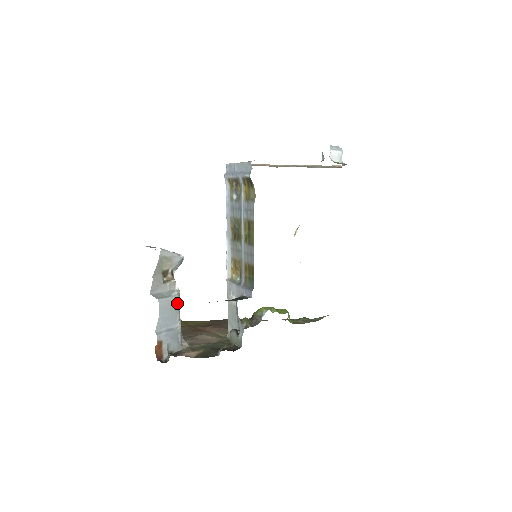
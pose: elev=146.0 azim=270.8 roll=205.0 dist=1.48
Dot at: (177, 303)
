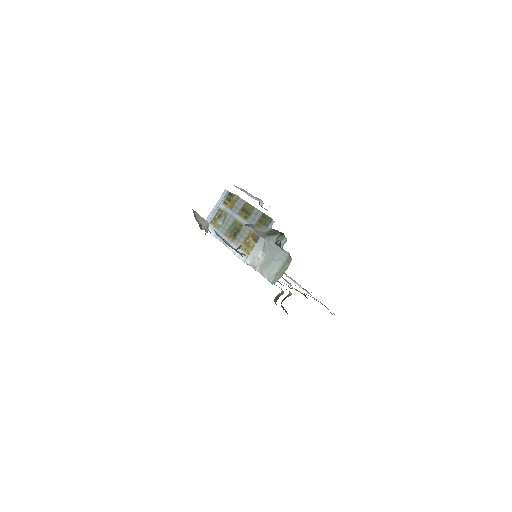
Dot at: occluded
